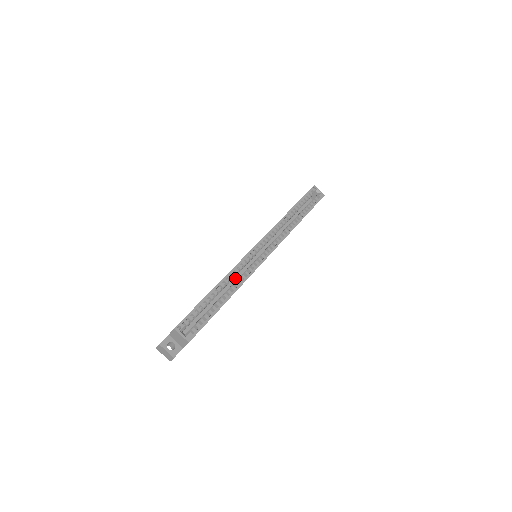
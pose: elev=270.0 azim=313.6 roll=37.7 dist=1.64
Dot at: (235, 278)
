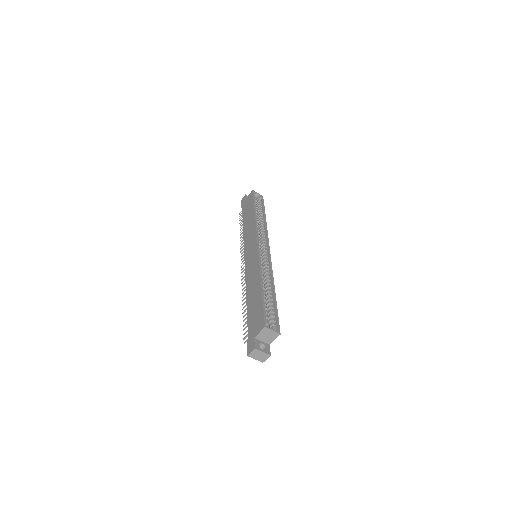
Dot at: occluded
